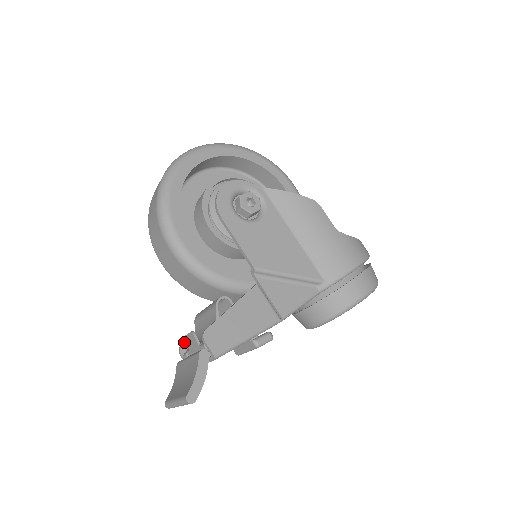
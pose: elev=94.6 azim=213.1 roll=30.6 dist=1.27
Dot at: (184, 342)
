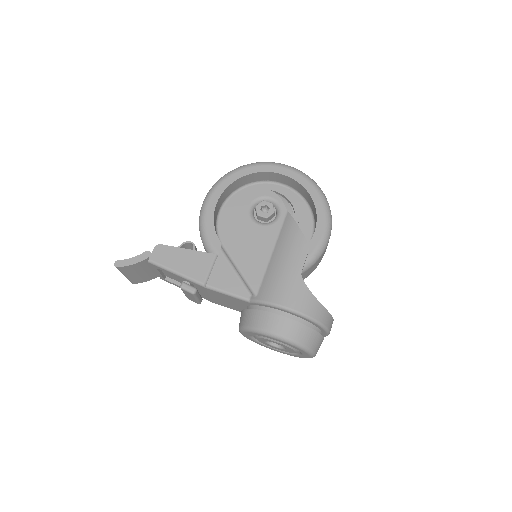
Dot at: occluded
